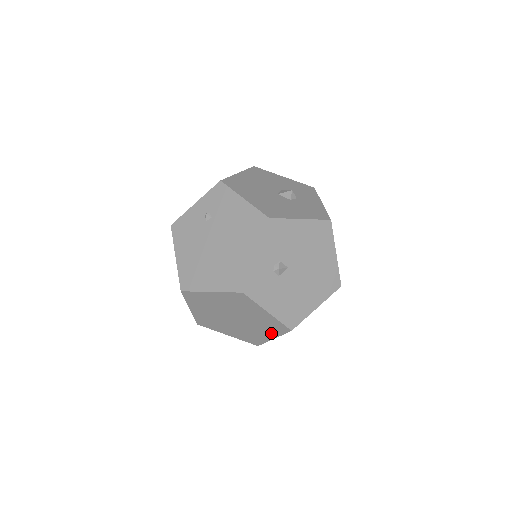
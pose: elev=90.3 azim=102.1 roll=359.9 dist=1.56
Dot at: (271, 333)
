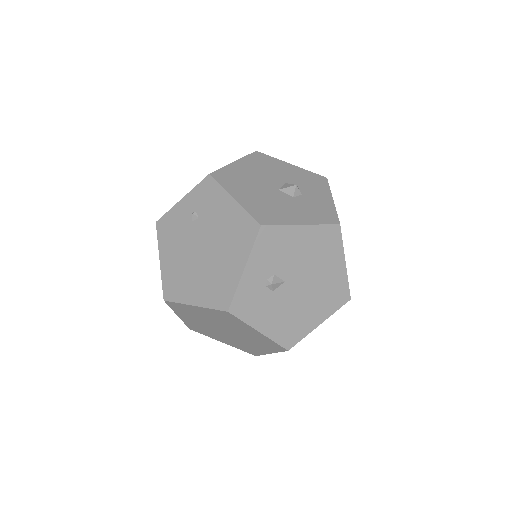
Dot at: (267, 349)
